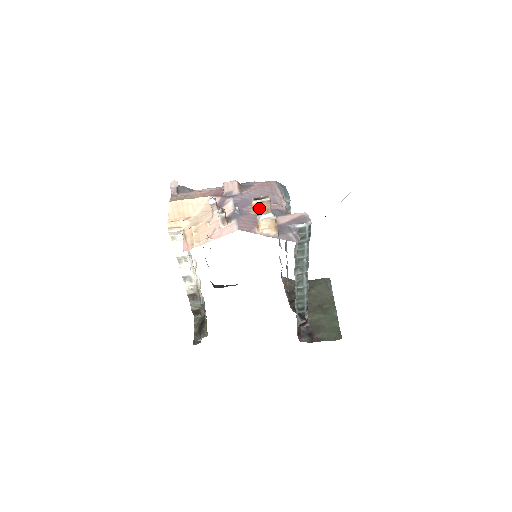
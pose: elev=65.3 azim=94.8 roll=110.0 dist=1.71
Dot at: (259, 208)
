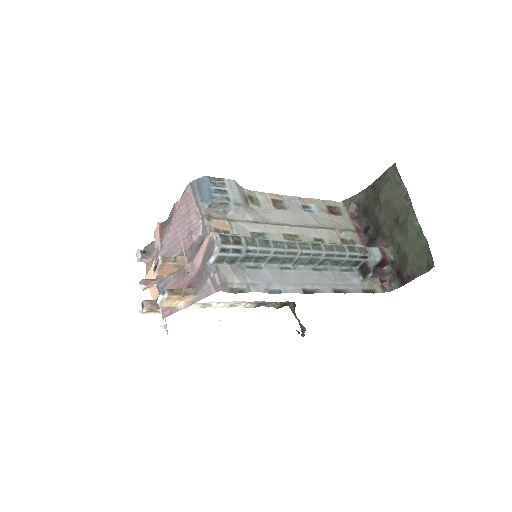
Dot at: (167, 272)
